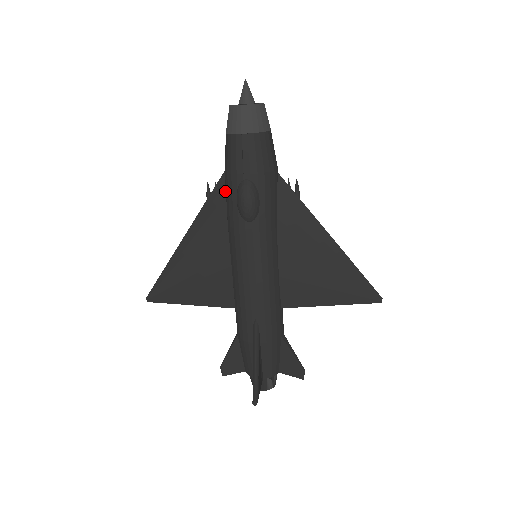
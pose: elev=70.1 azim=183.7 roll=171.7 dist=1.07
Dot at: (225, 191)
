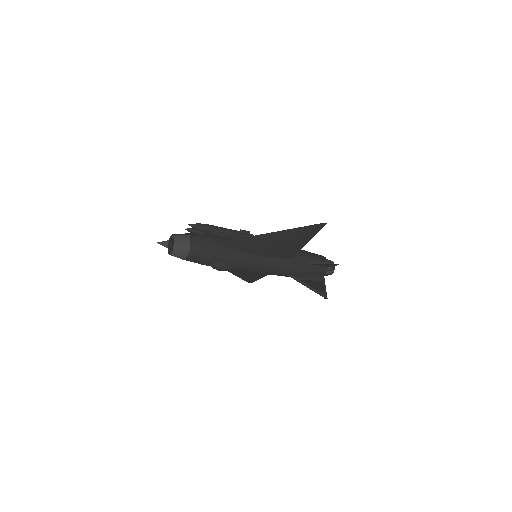
Dot at: occluded
